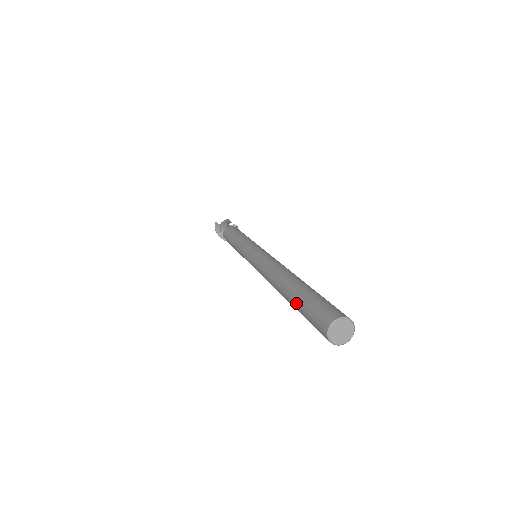
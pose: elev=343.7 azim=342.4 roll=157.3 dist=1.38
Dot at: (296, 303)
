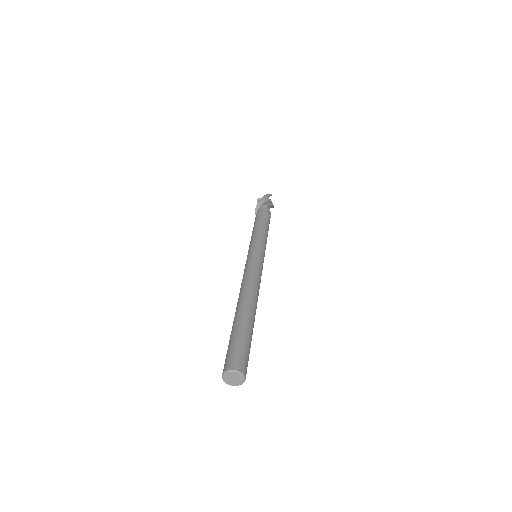
Dot at: occluded
